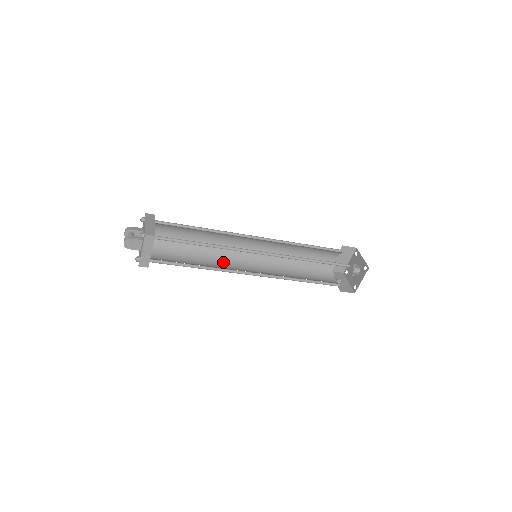
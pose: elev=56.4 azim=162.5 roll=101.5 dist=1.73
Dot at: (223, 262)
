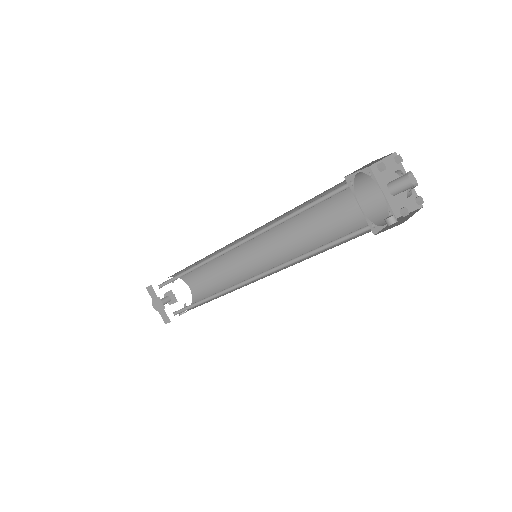
Dot at: (243, 285)
